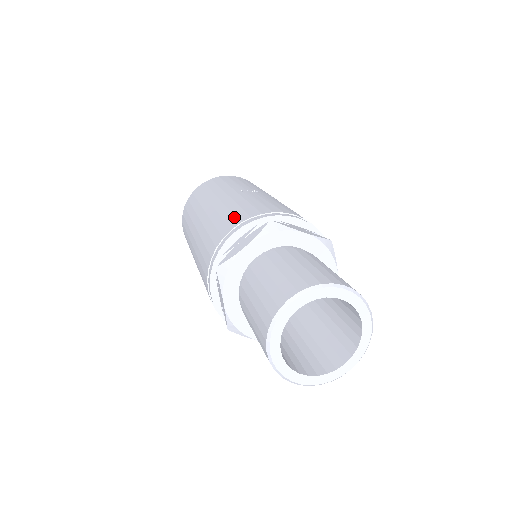
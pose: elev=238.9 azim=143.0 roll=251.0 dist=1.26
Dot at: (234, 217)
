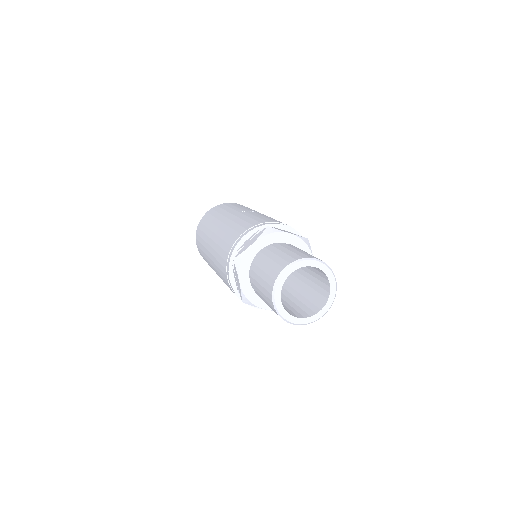
Dot at: (242, 227)
